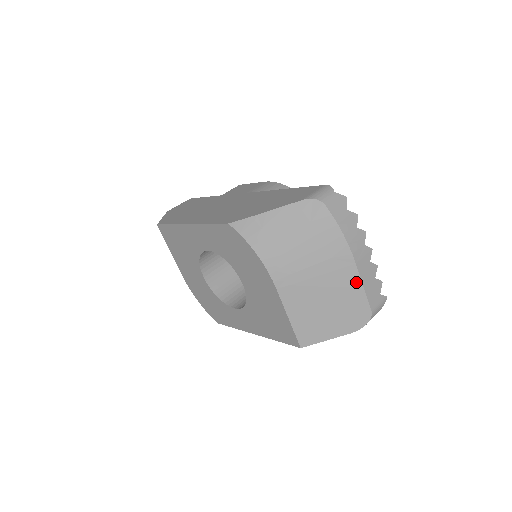
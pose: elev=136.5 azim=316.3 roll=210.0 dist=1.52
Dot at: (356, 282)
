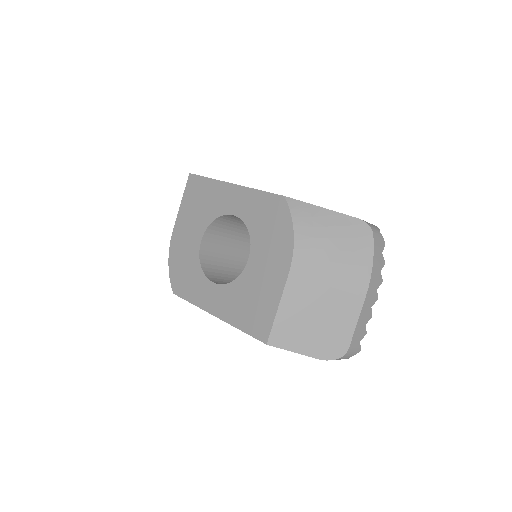
Dot at: (355, 314)
